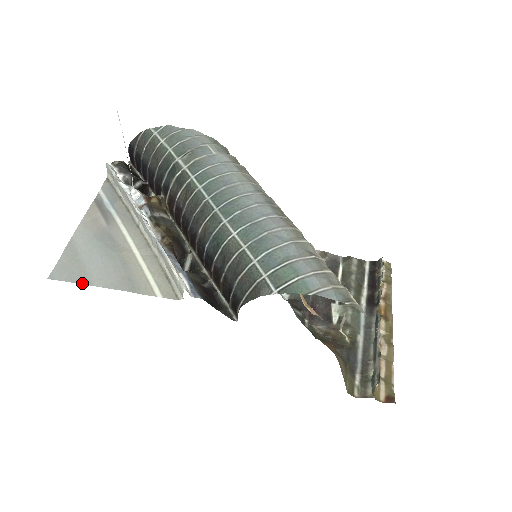
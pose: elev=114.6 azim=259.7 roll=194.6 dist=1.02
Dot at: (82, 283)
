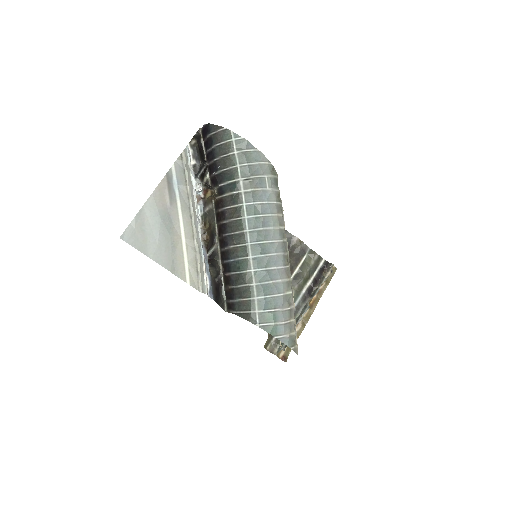
Dot at: (142, 252)
